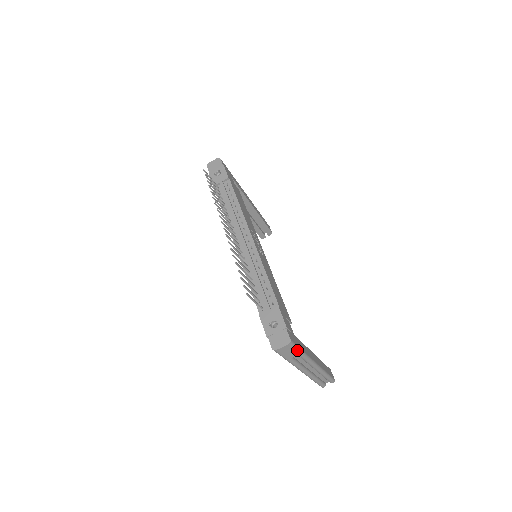
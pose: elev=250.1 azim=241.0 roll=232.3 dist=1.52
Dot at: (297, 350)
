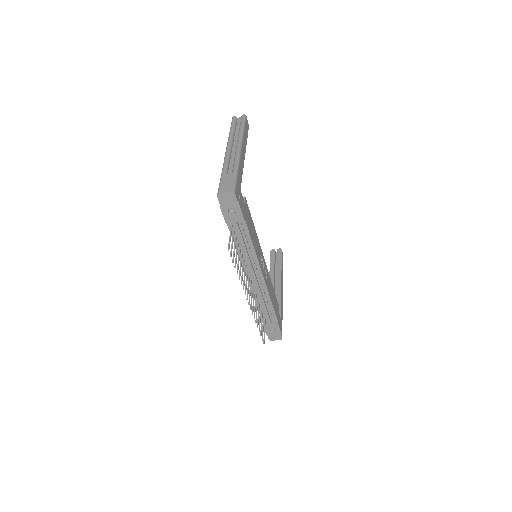
Dot at: occluded
